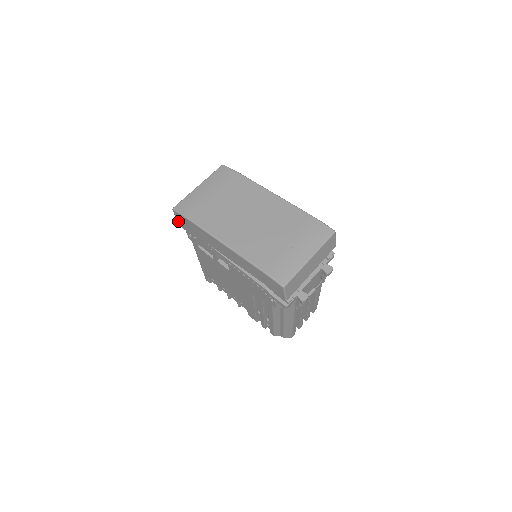
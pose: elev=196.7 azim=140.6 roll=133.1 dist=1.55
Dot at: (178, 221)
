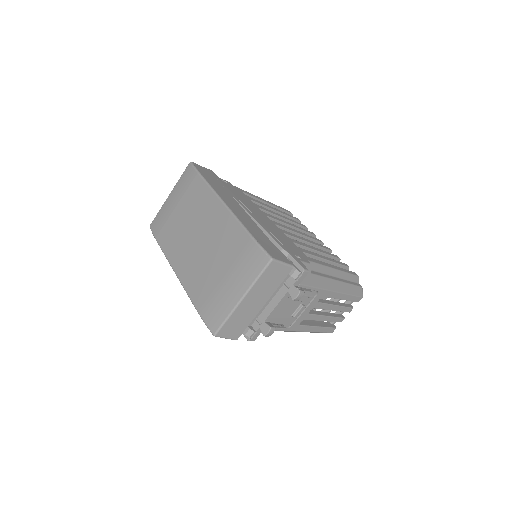
Dot at: occluded
